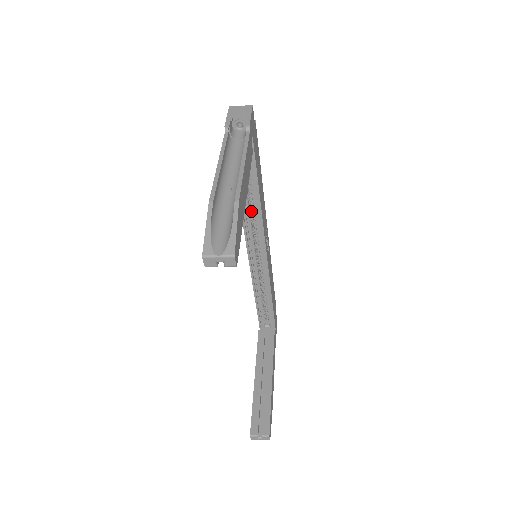
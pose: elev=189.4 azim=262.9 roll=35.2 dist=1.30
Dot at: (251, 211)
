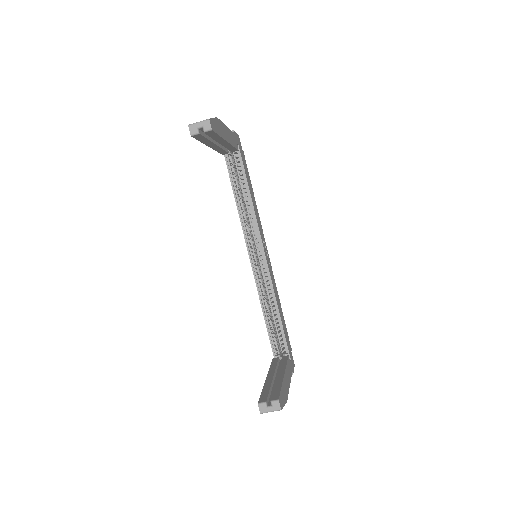
Dot at: (247, 217)
